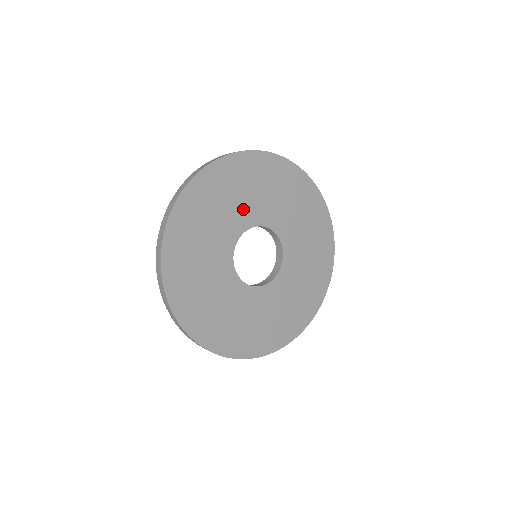
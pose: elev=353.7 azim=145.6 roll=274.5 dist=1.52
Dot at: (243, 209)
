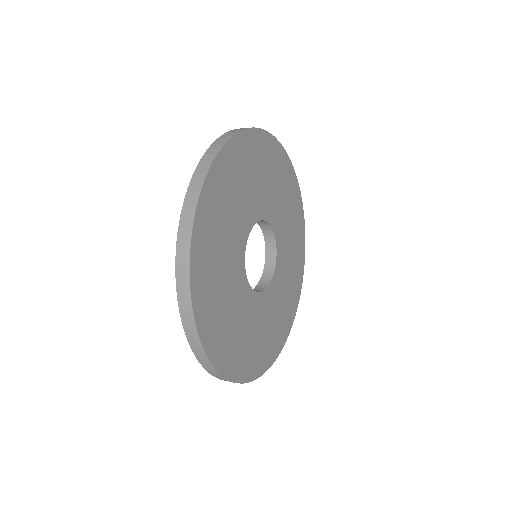
Dot at: (268, 197)
